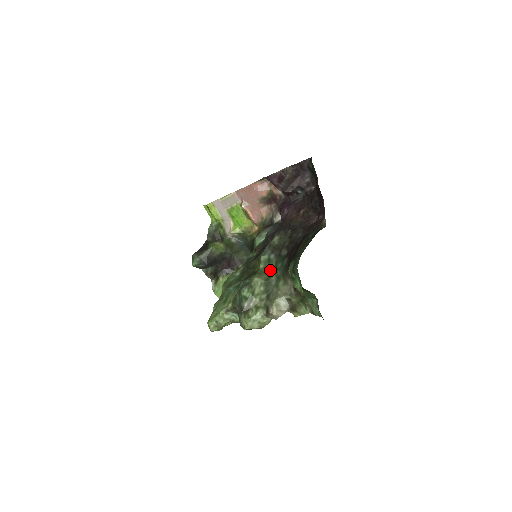
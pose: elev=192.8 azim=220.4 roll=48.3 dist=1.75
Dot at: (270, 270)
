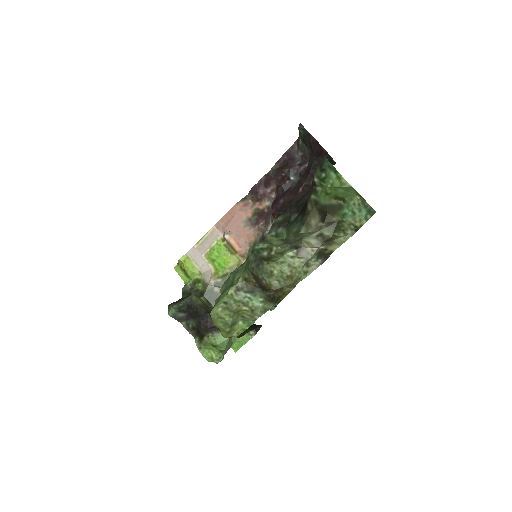
Dot at: occluded
